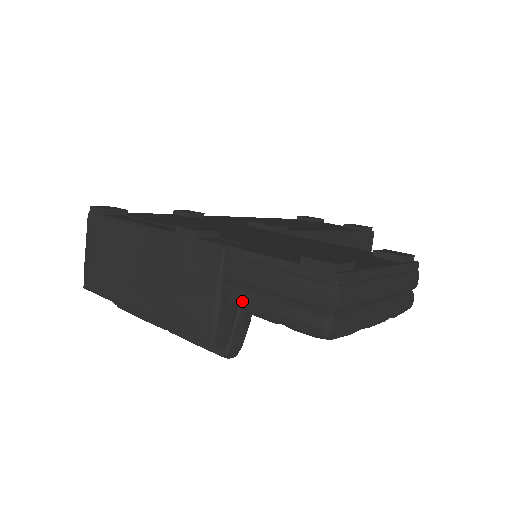
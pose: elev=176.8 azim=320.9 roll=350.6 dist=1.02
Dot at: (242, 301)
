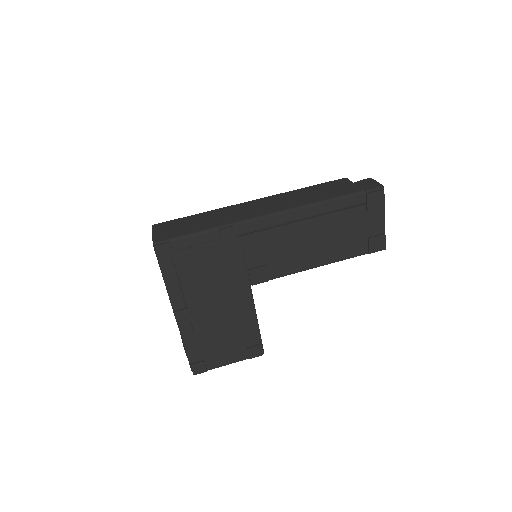
Dot at: occluded
